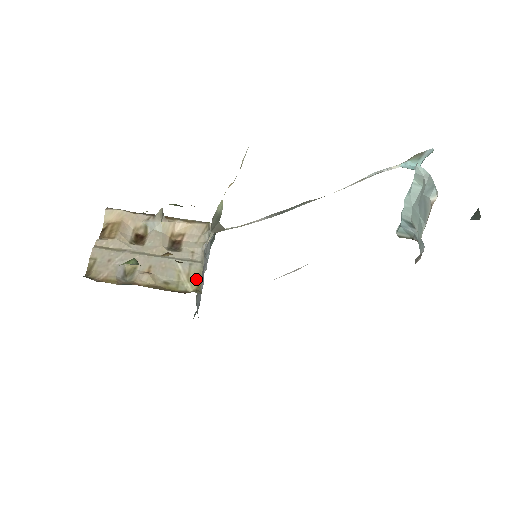
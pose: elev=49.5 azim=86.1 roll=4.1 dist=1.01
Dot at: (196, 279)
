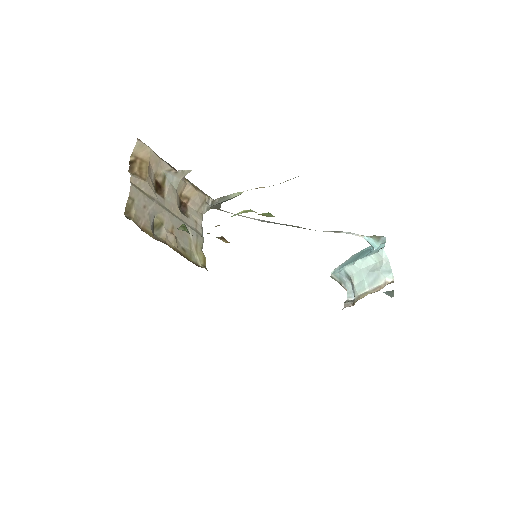
Dot at: (202, 253)
